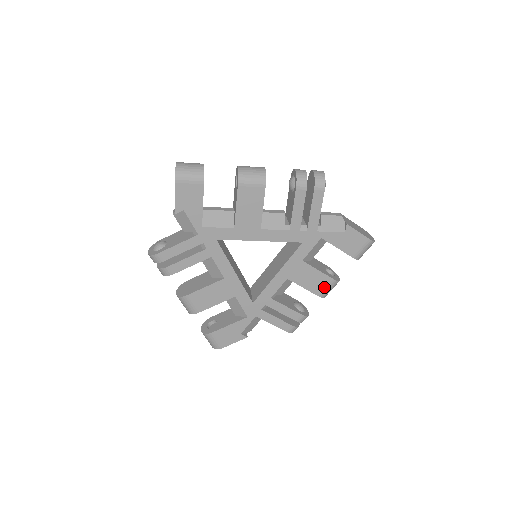
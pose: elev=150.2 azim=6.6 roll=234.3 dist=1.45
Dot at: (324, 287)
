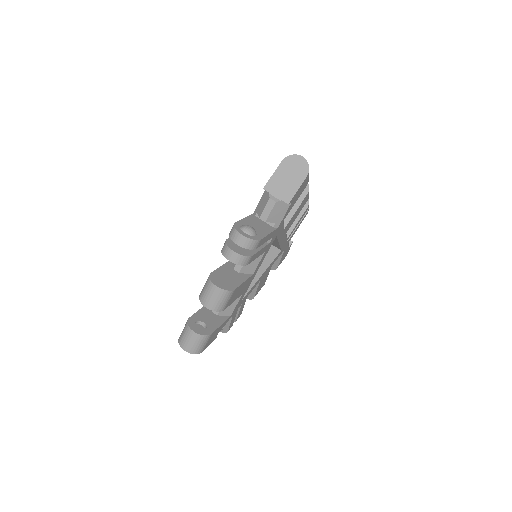
Dot at: (306, 200)
